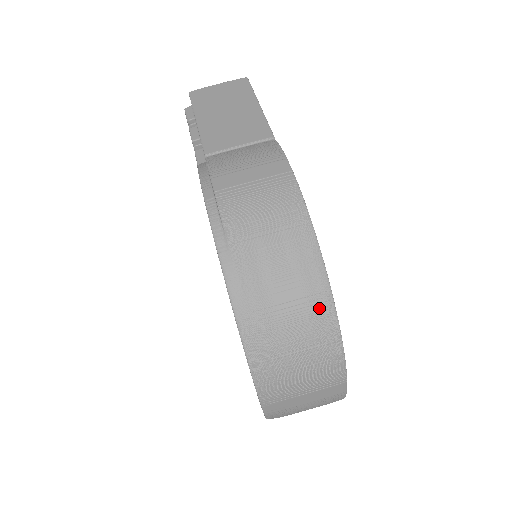
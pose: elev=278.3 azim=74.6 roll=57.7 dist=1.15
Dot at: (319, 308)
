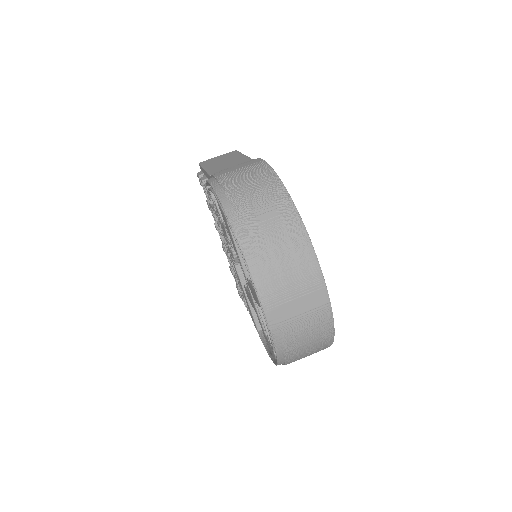
Dot at: (291, 221)
